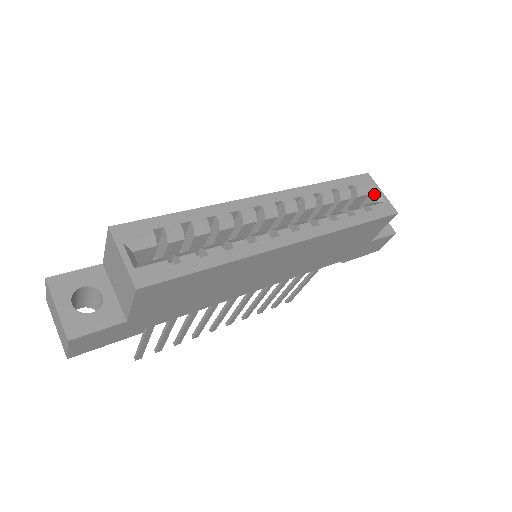
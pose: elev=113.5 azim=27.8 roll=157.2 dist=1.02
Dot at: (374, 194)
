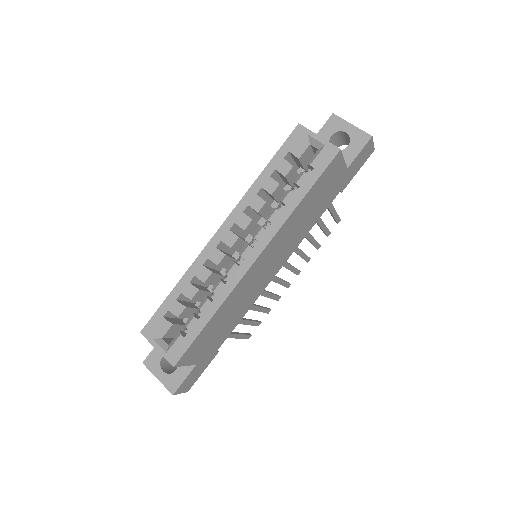
Dot at: (313, 143)
